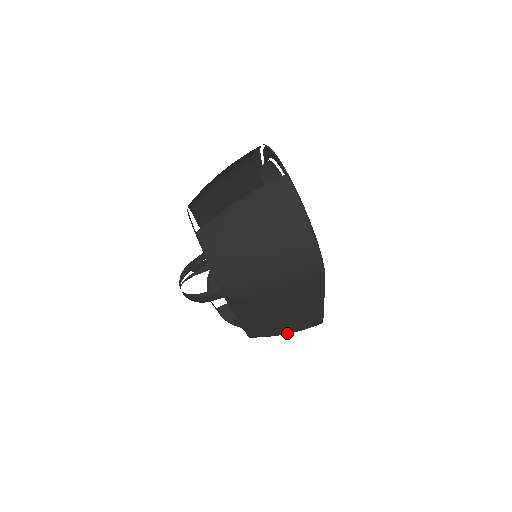
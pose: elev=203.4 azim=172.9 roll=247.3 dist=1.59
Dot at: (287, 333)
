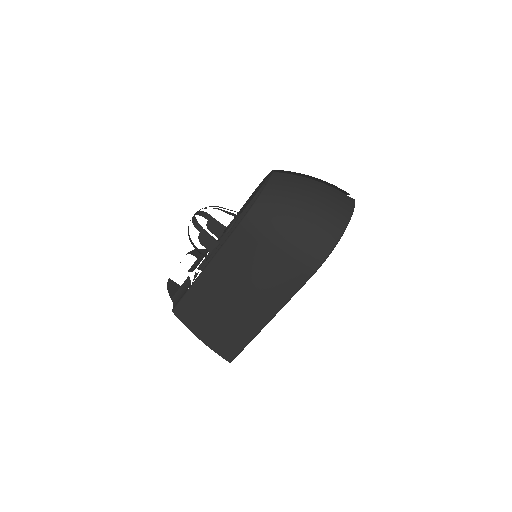
Dot at: (201, 338)
